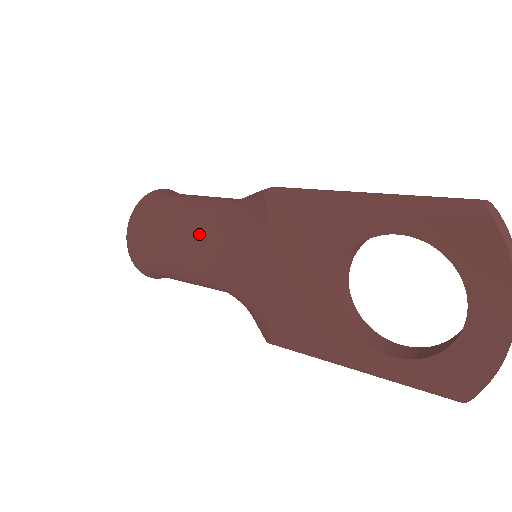
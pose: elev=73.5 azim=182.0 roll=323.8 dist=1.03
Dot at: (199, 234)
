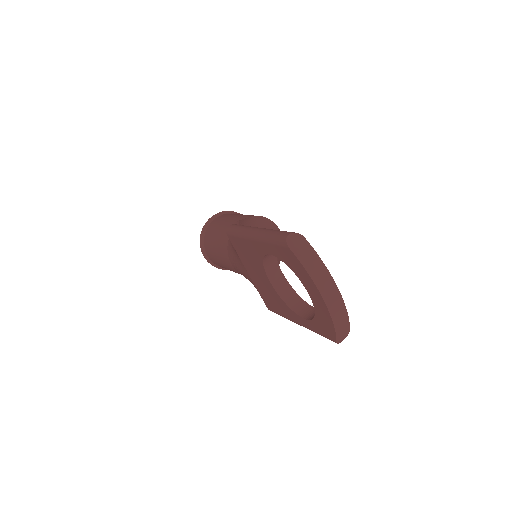
Dot at: (223, 250)
